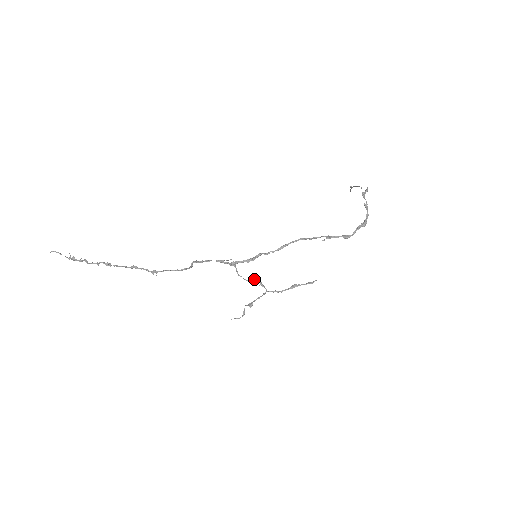
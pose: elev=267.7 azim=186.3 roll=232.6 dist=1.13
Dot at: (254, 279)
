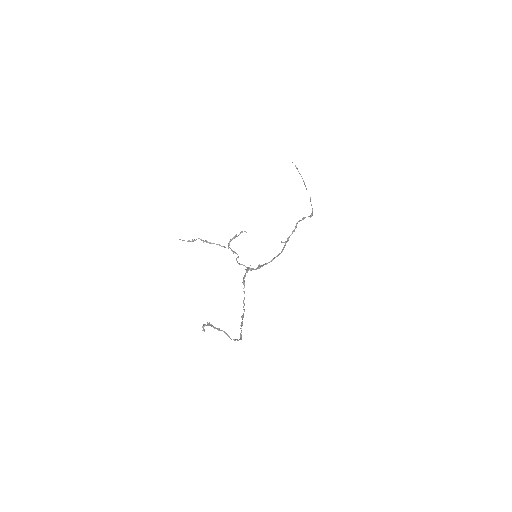
Dot at: occluded
